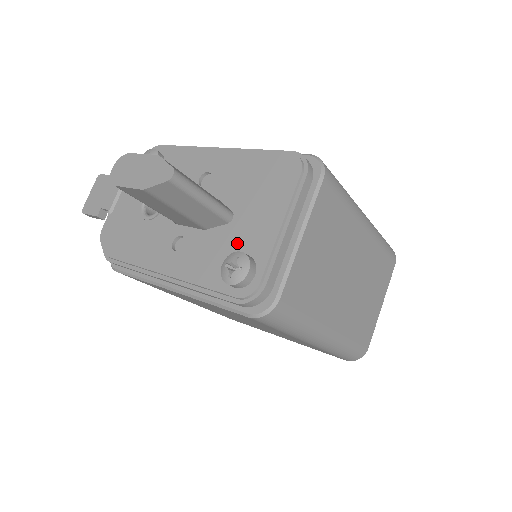
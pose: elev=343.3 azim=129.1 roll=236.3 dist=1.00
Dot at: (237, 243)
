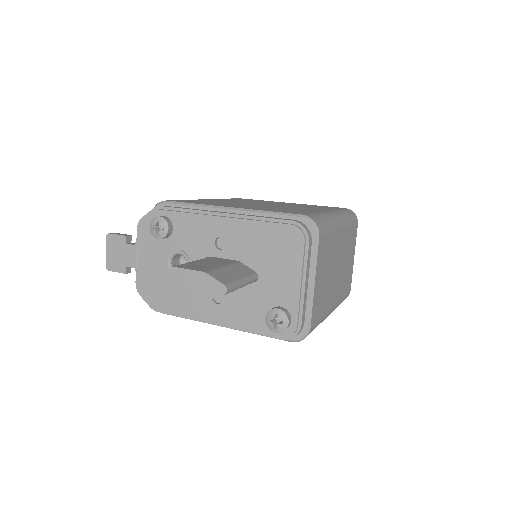
Dot at: (269, 297)
